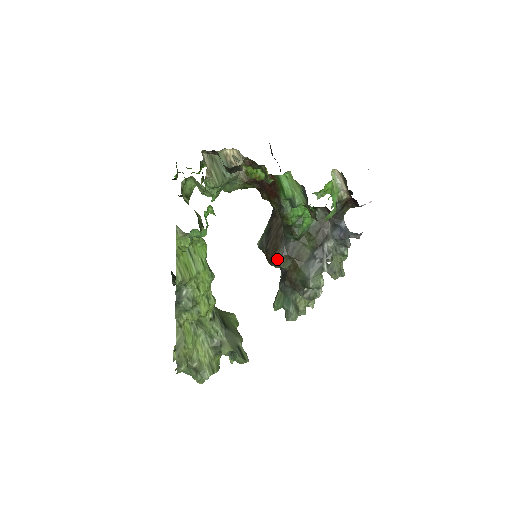
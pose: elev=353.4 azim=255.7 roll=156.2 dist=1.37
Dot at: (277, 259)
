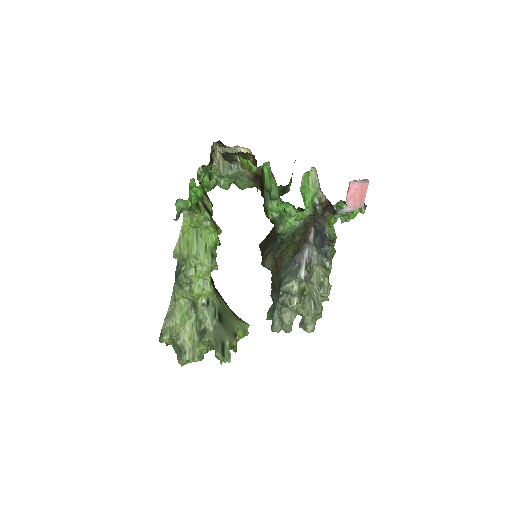
Dot at: (263, 257)
